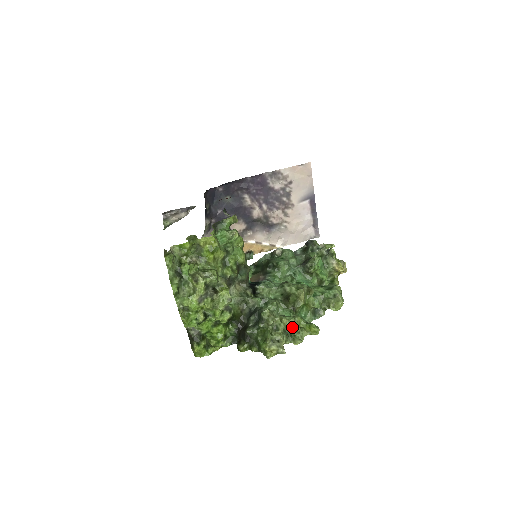
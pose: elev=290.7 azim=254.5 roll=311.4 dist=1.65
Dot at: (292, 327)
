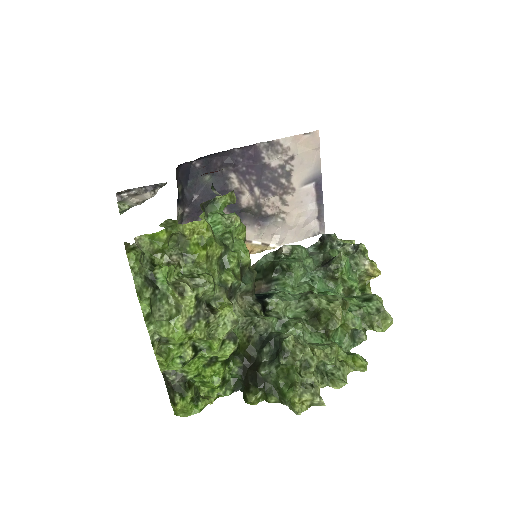
Dot at: (329, 361)
